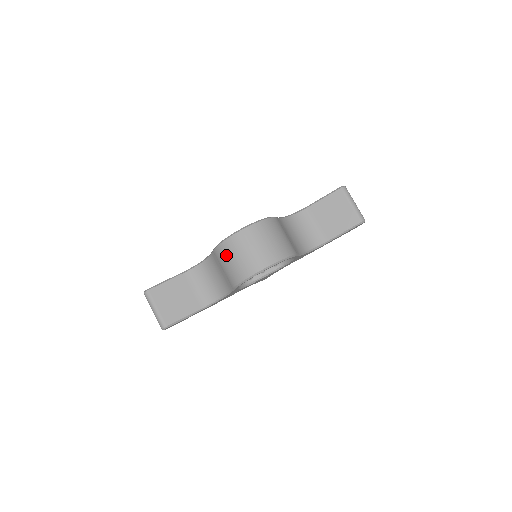
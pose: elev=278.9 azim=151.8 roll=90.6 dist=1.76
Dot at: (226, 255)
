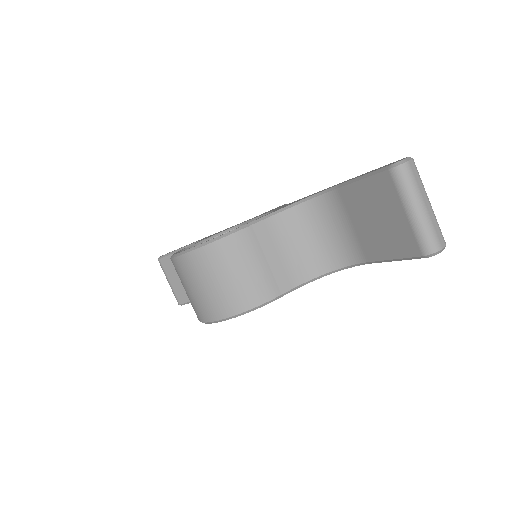
Dot at: occluded
